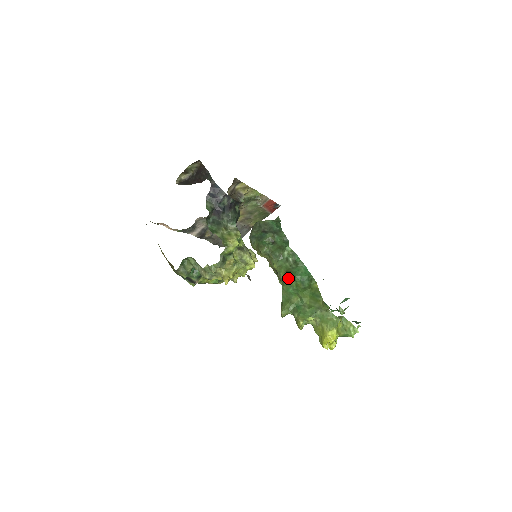
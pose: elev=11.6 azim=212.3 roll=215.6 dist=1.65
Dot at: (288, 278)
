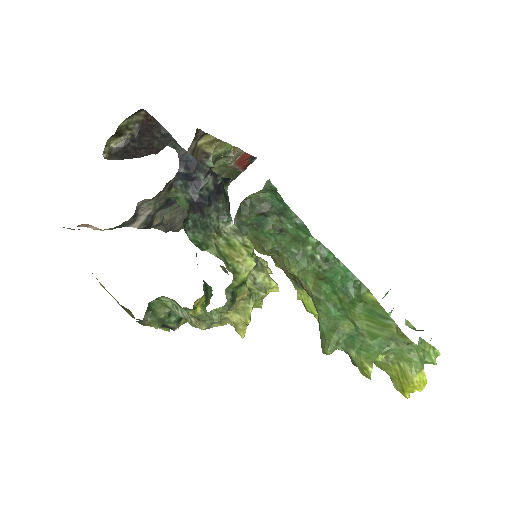
Dot at: (325, 291)
